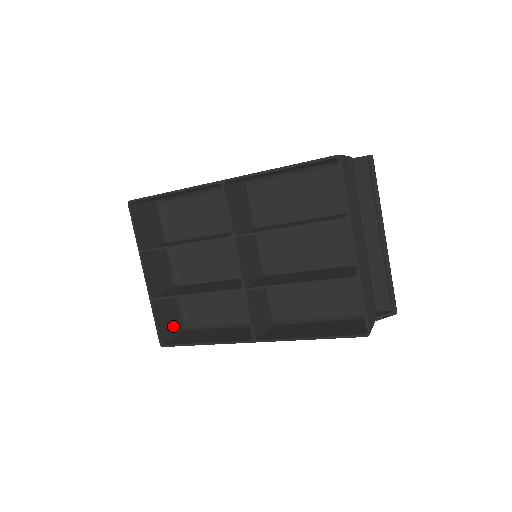
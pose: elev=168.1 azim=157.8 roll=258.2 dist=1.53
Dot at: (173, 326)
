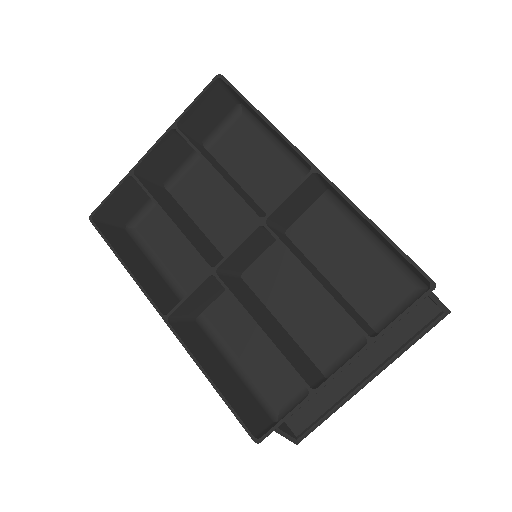
Dot at: (120, 214)
